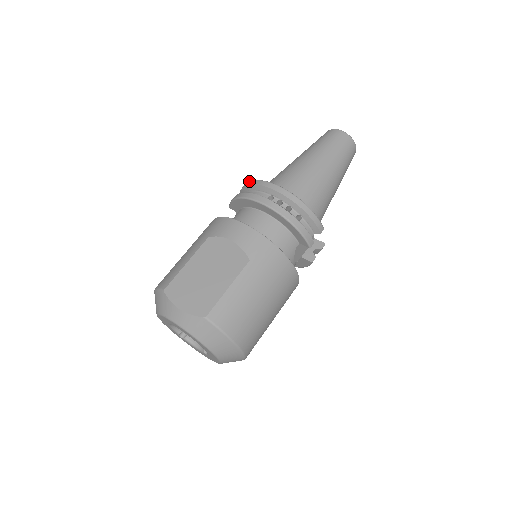
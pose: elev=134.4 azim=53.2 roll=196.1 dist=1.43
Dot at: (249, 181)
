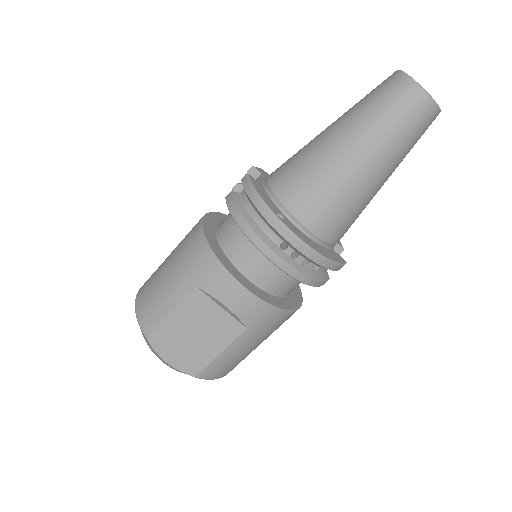
Dot at: (257, 196)
